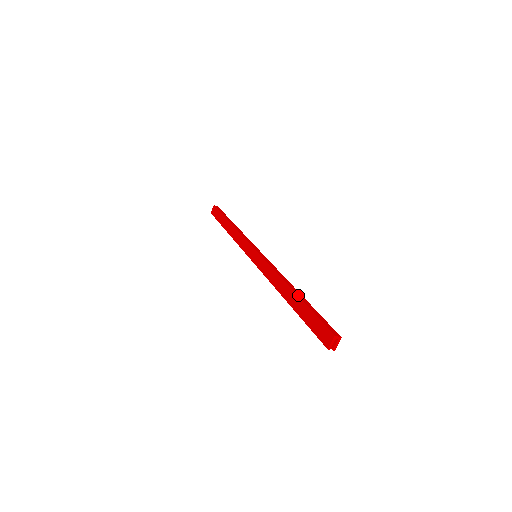
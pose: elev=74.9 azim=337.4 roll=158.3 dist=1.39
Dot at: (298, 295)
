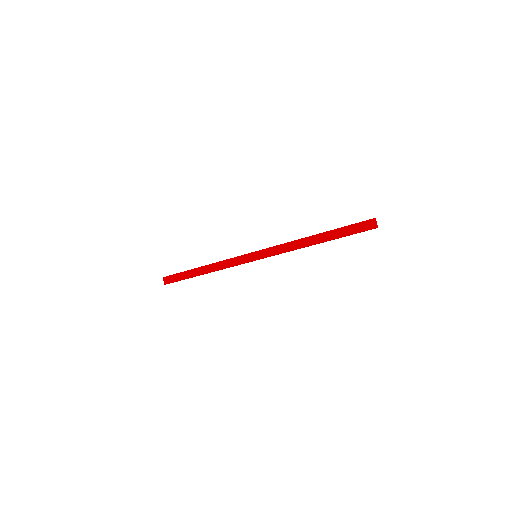
Dot at: (324, 232)
